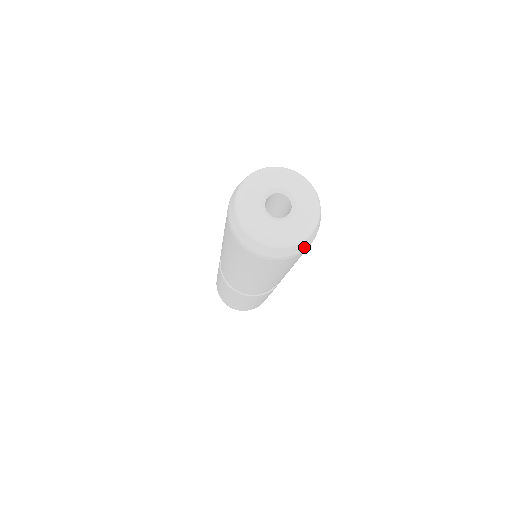
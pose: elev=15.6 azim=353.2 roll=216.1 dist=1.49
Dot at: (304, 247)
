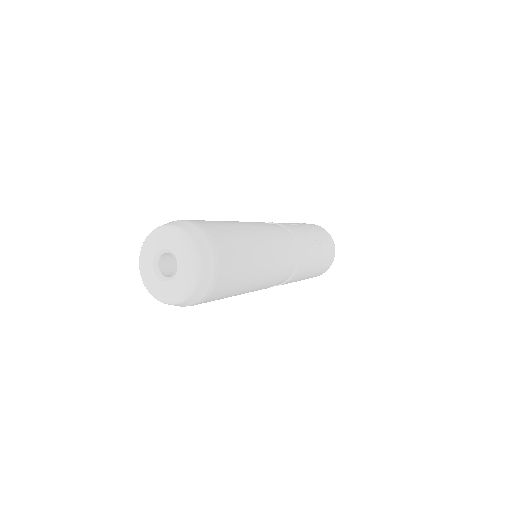
Dot at: (200, 298)
